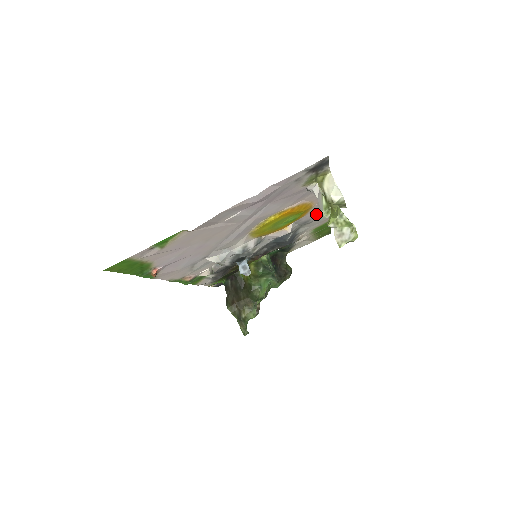
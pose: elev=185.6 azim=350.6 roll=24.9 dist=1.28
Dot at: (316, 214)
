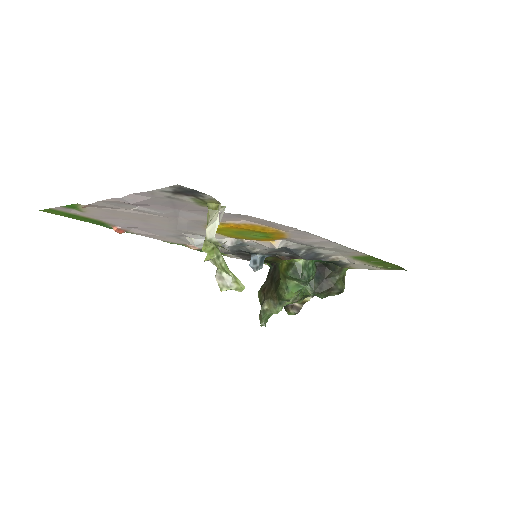
Dot at: (312, 241)
